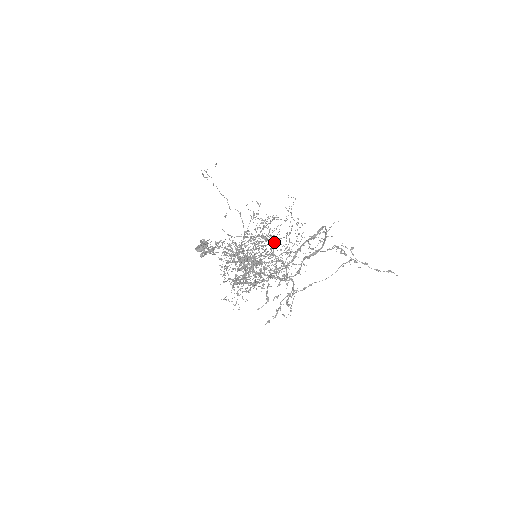
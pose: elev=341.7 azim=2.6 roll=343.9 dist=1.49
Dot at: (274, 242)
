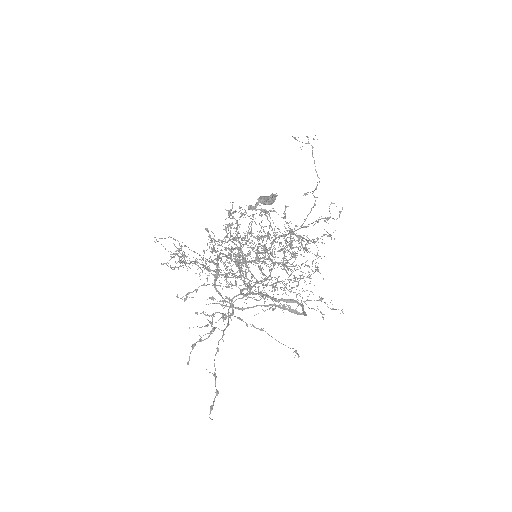
Dot at: occluded
